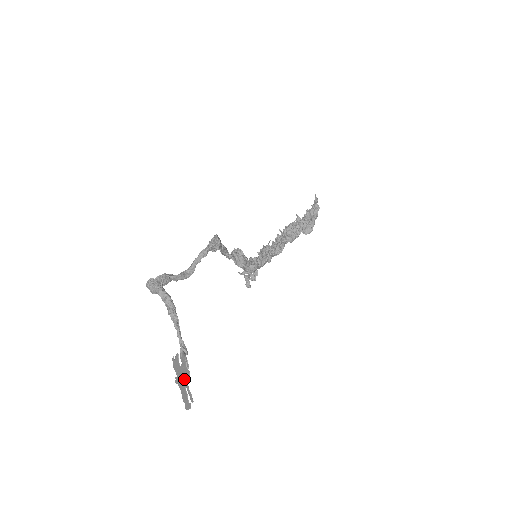
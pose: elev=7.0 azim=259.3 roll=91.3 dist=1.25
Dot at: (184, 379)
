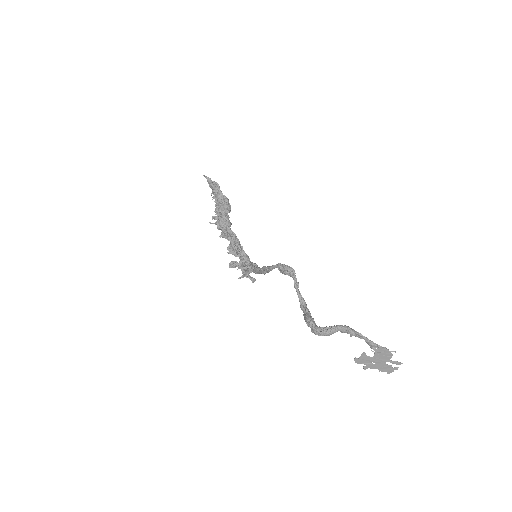
Dot at: (383, 360)
